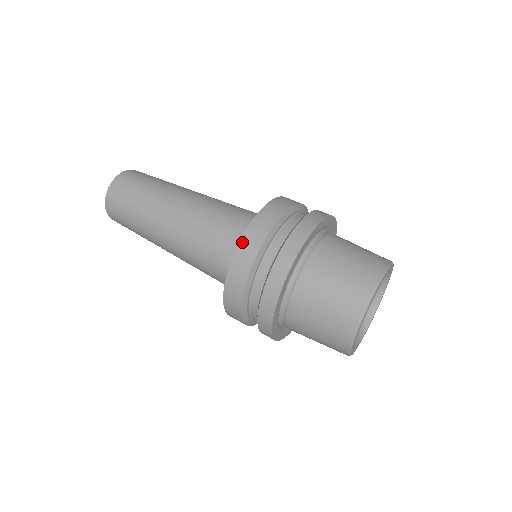
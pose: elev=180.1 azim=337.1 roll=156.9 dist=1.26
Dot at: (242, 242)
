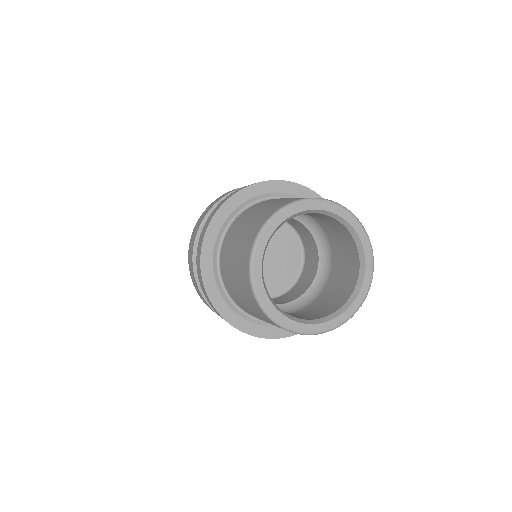
Dot at: (189, 249)
